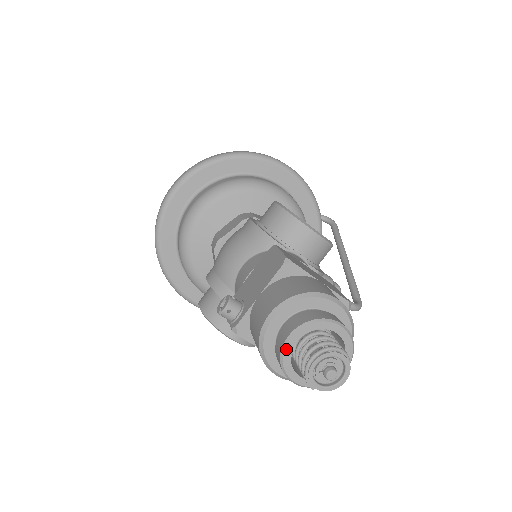
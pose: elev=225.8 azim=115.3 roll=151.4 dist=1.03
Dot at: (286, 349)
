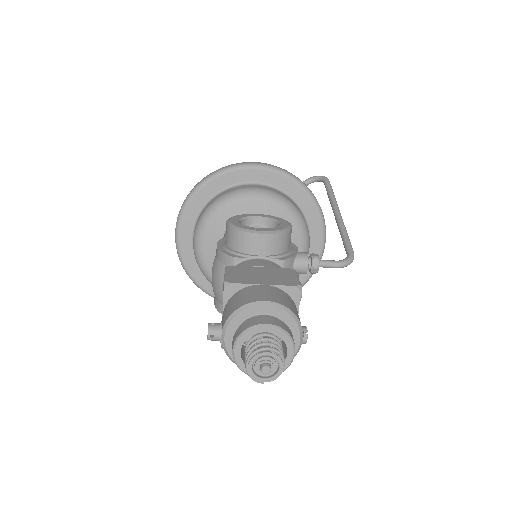
Dot at: (237, 360)
